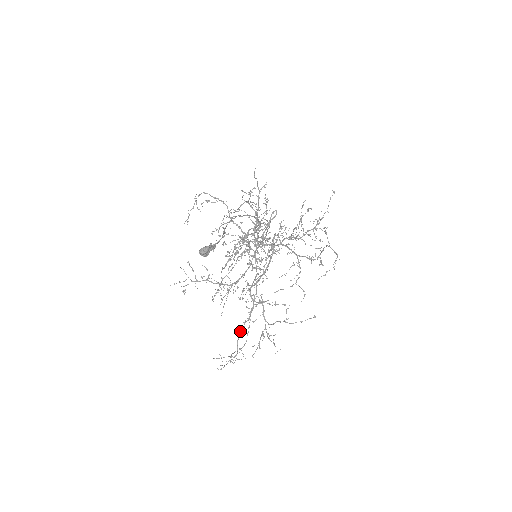
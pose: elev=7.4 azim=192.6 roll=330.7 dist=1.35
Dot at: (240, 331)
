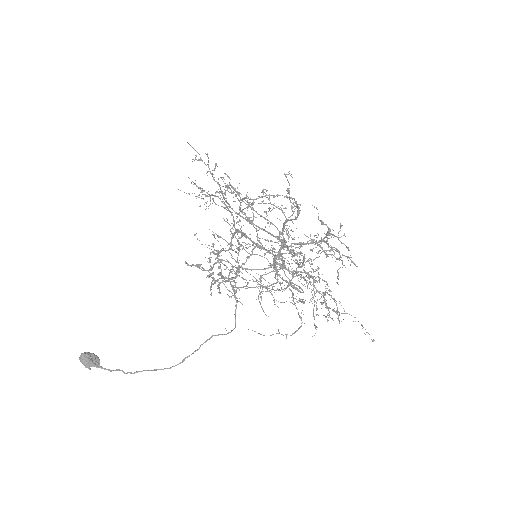
Dot at: (222, 202)
